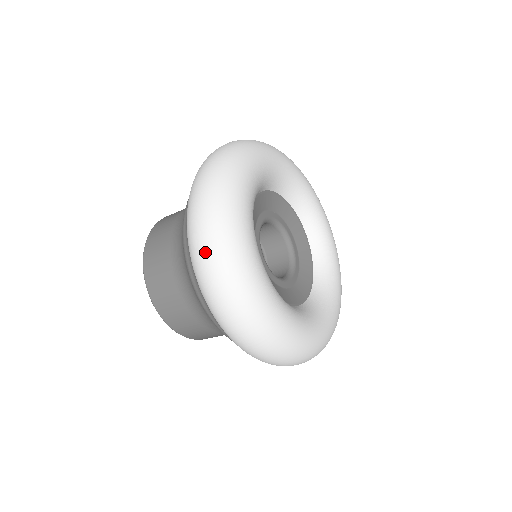
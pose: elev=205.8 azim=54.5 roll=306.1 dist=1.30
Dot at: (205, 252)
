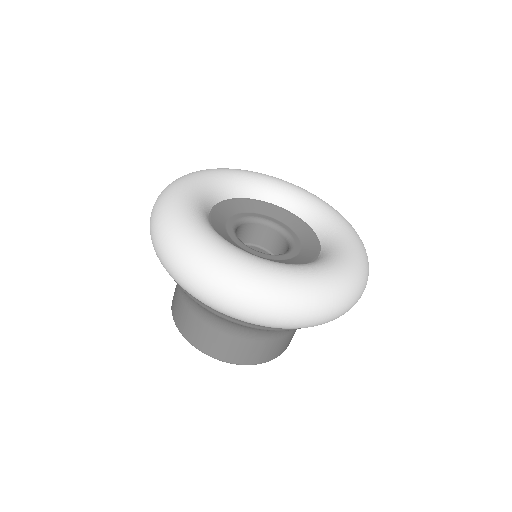
Dot at: (233, 303)
